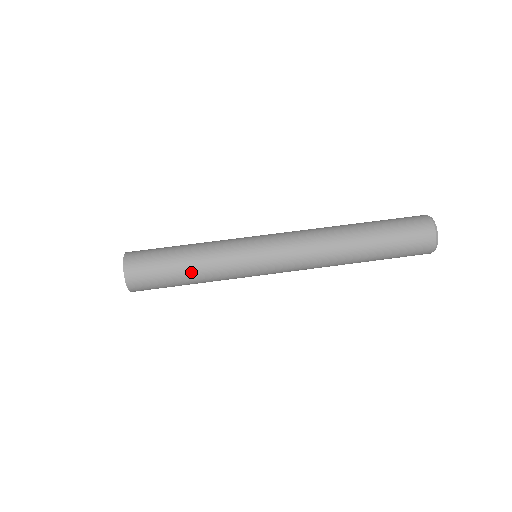
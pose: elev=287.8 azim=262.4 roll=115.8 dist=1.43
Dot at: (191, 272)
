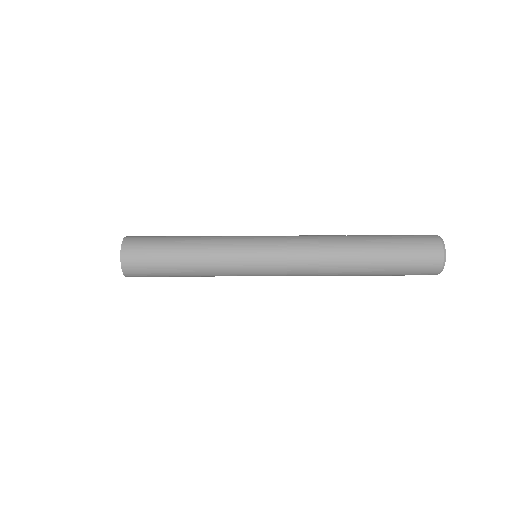
Dot at: (189, 274)
